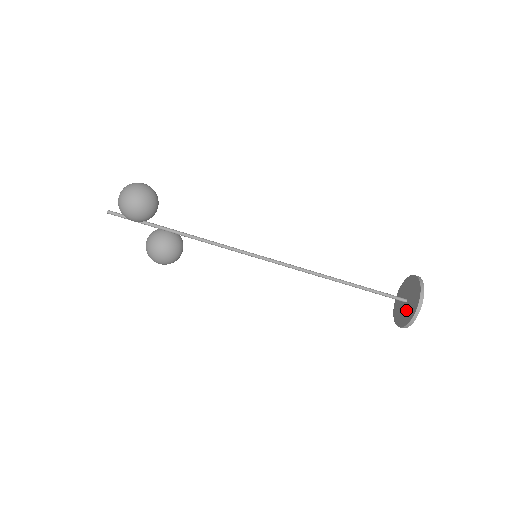
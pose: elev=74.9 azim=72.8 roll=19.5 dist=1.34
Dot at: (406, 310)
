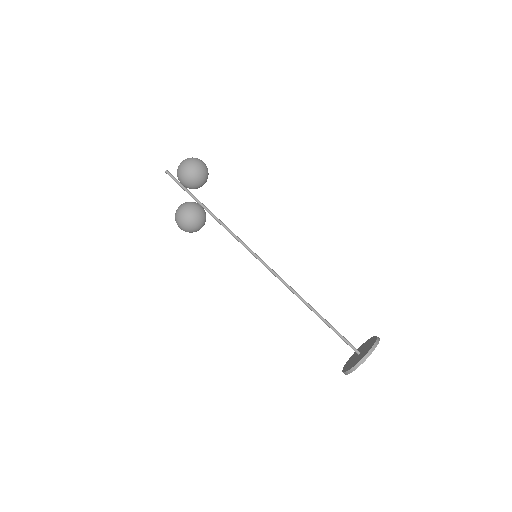
Dot at: (357, 358)
